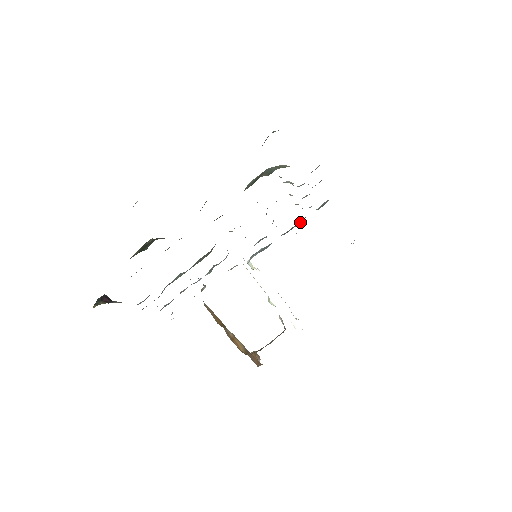
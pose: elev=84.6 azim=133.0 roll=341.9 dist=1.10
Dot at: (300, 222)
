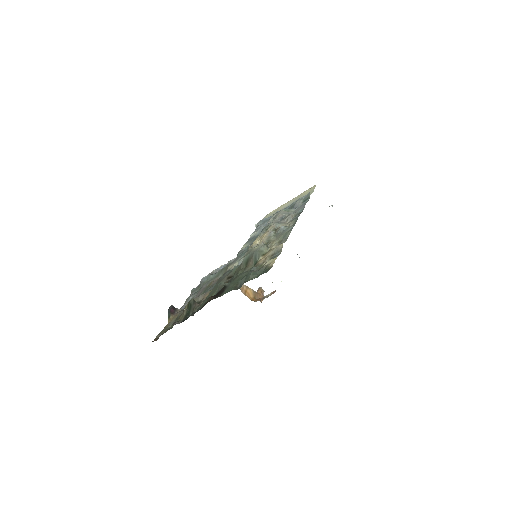
Dot at: (290, 207)
